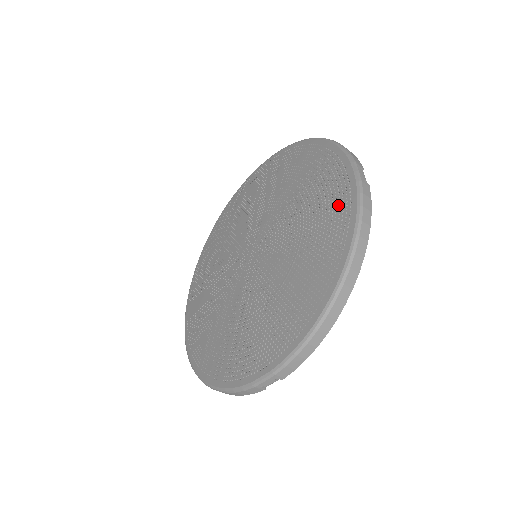
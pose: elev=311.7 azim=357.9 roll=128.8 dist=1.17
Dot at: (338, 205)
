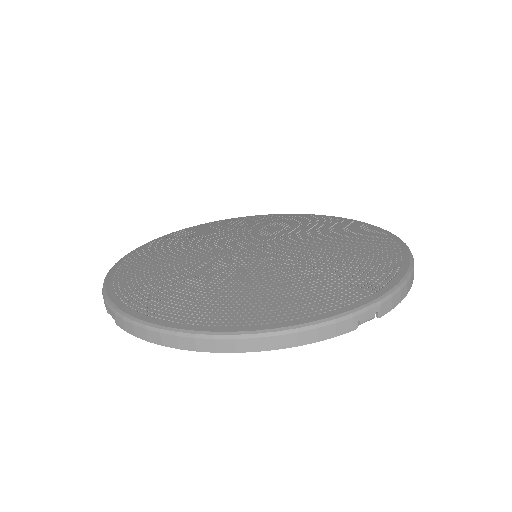
Dot at: (316, 303)
